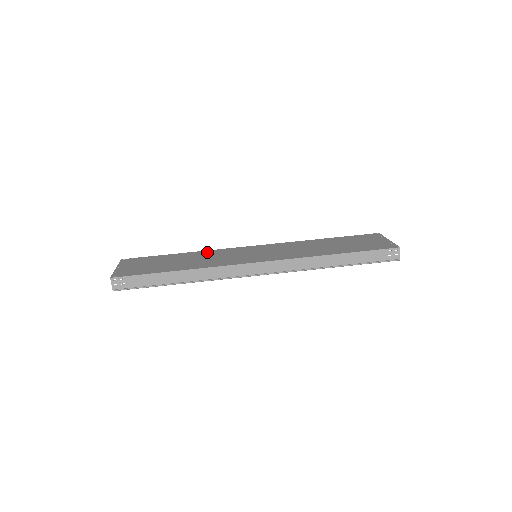
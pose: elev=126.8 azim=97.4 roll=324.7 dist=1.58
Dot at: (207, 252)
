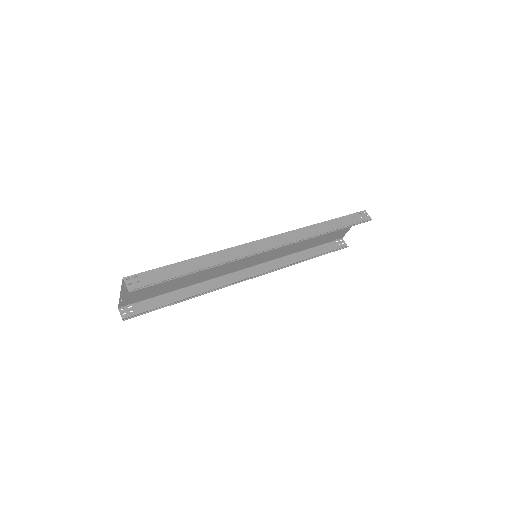
Dot at: (207, 277)
